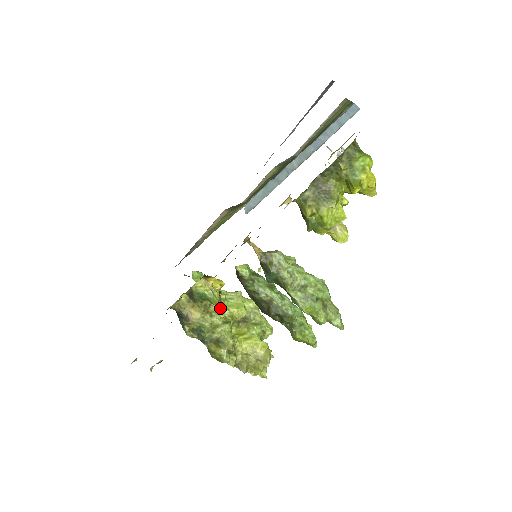
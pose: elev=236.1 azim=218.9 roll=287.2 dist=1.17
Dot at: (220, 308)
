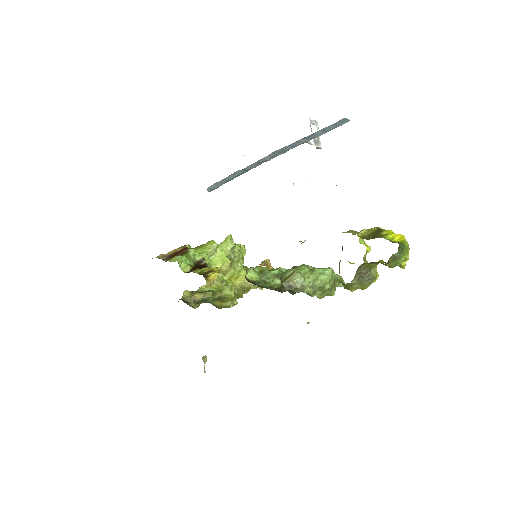
Dot at: occluded
